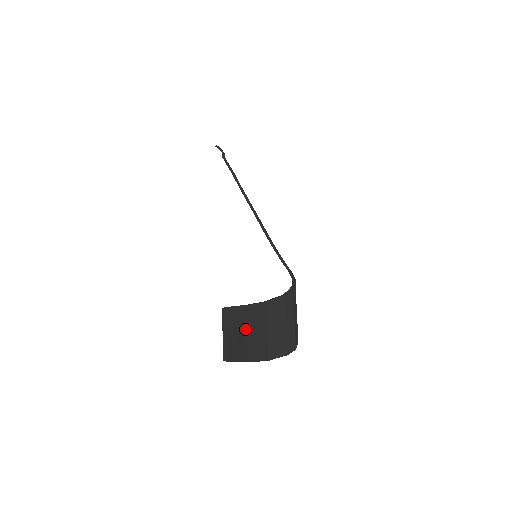
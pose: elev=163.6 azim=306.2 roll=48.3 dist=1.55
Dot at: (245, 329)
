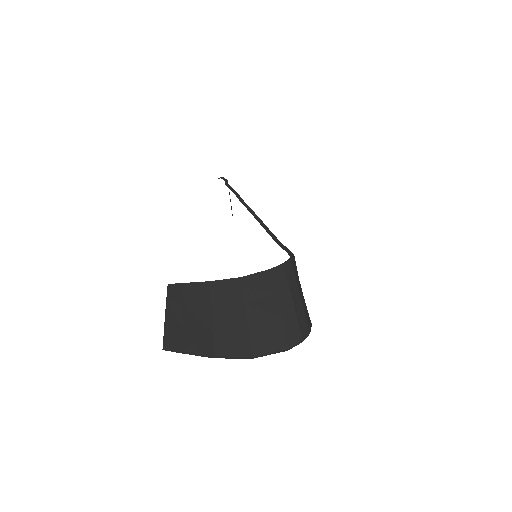
Dot at: (204, 311)
